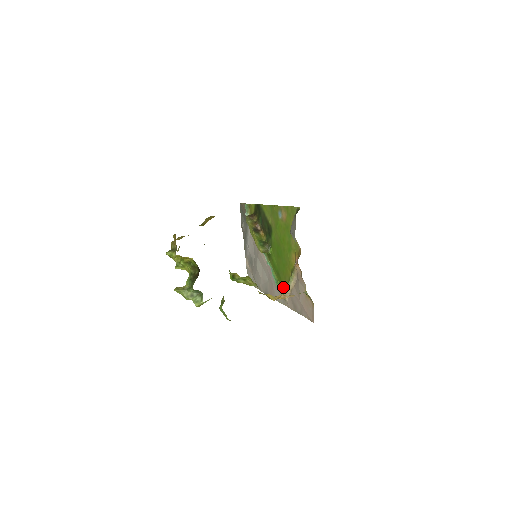
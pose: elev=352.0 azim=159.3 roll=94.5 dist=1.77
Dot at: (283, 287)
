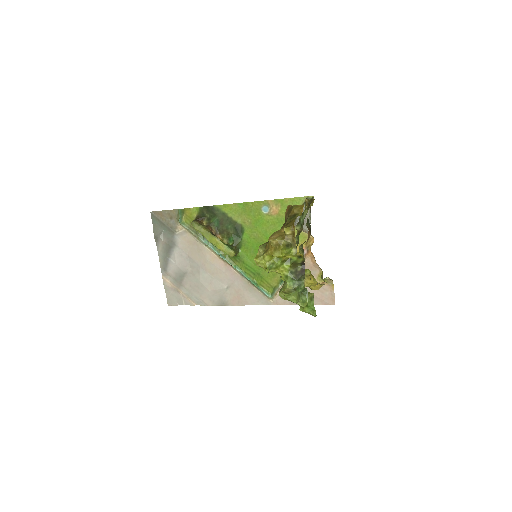
Dot at: (269, 286)
